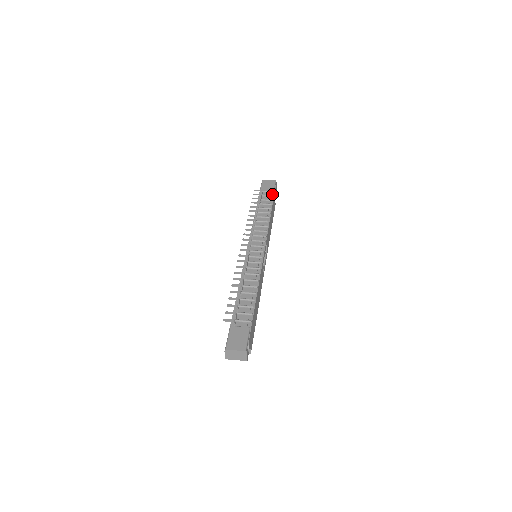
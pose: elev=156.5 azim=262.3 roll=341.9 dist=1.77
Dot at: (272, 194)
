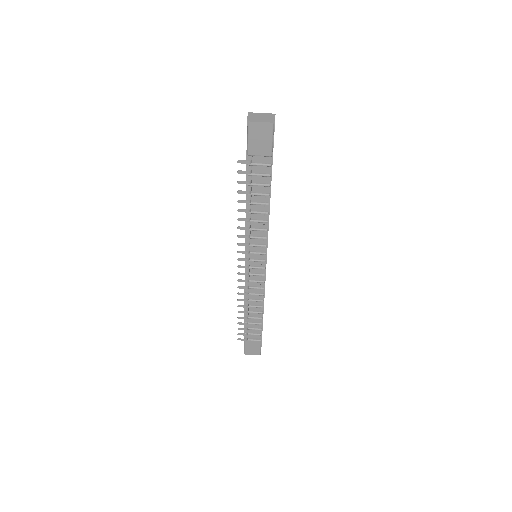
Dot at: (269, 158)
